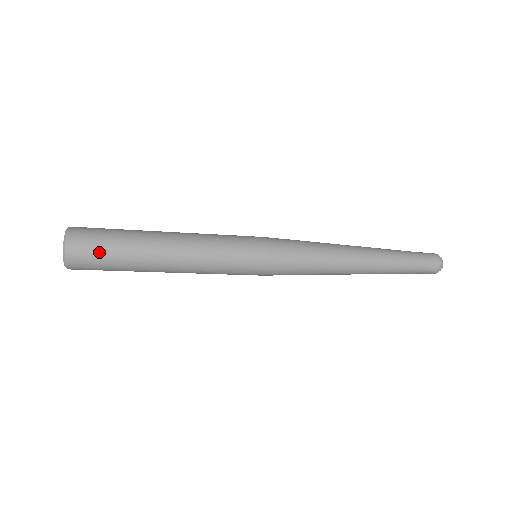
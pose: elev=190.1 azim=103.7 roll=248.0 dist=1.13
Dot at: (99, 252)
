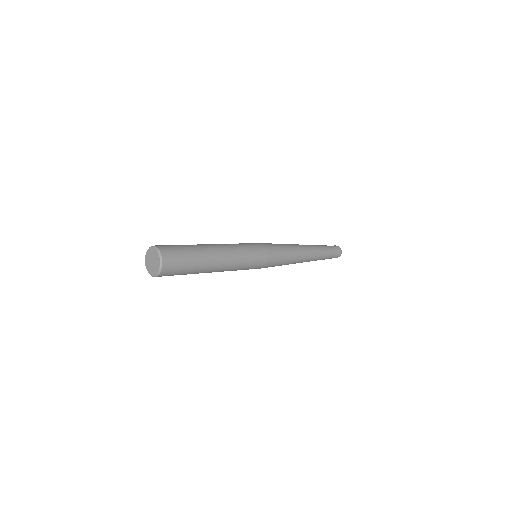
Dot at: (180, 271)
